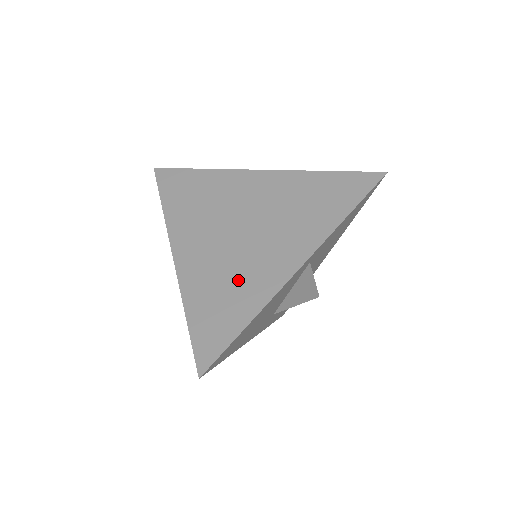
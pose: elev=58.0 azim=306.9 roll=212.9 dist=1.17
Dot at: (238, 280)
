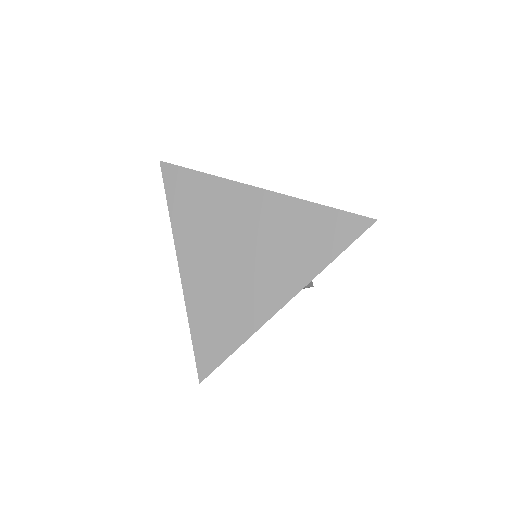
Dot at: (231, 307)
